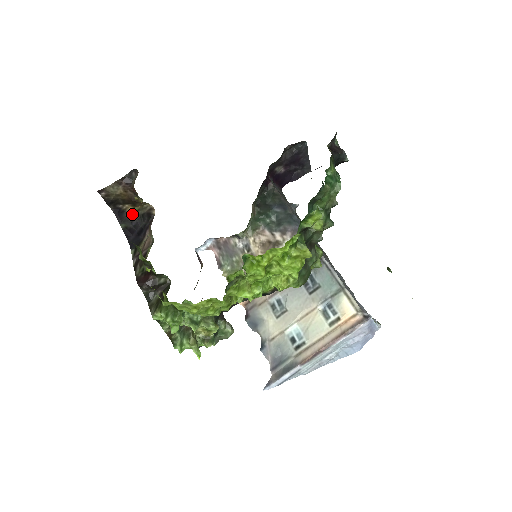
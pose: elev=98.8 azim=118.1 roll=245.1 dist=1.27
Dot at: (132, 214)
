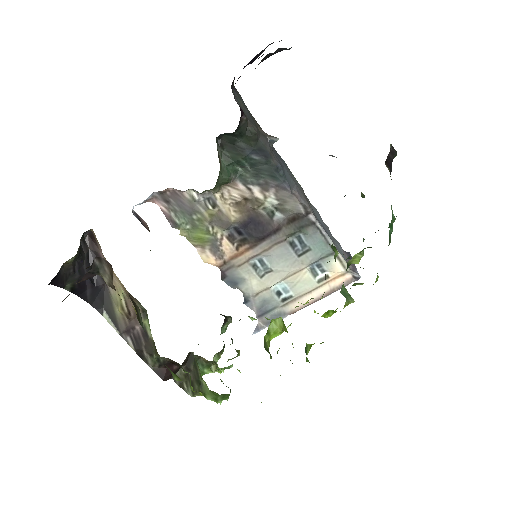
Dot at: (70, 261)
